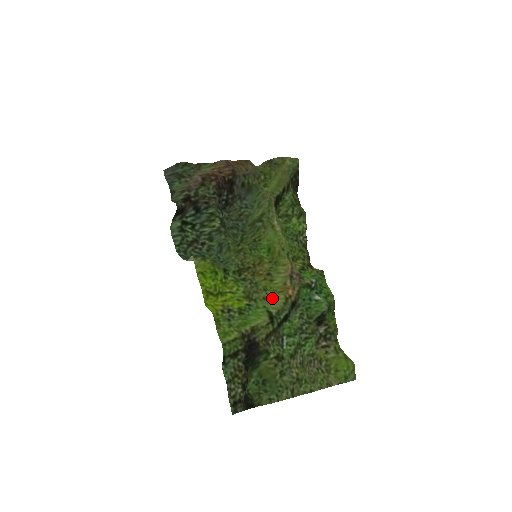
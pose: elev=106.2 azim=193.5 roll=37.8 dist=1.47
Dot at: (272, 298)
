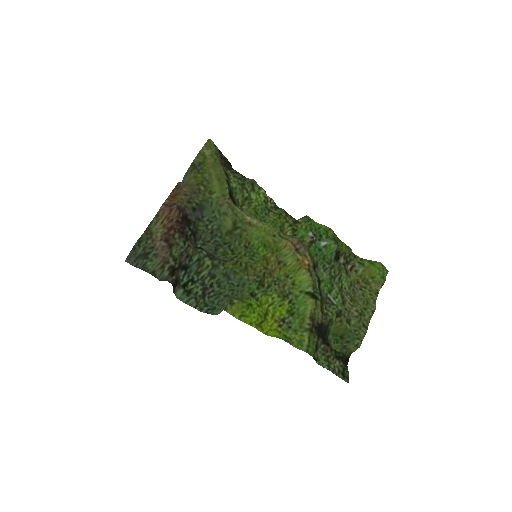
Dot at: (298, 278)
